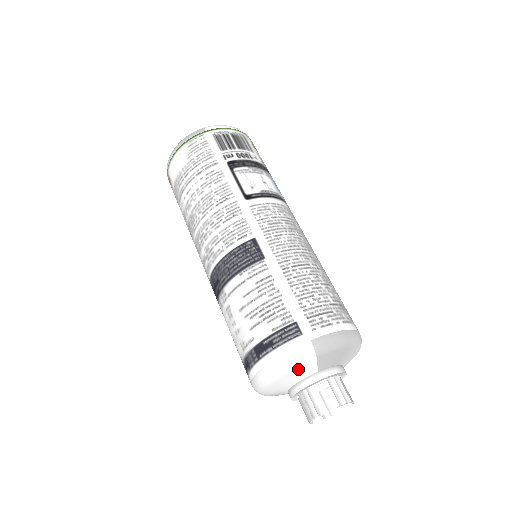
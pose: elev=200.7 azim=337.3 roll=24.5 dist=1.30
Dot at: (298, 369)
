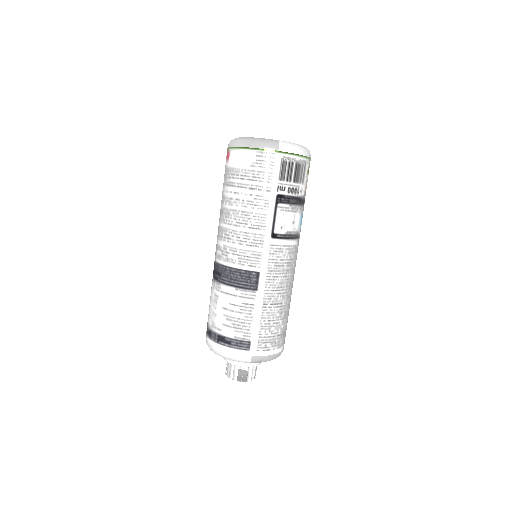
Dot at: occluded
